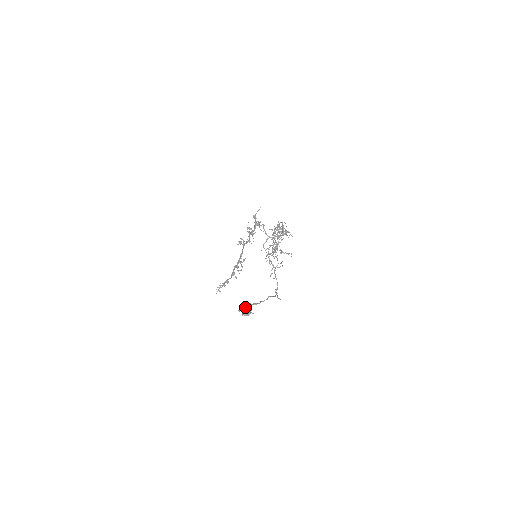
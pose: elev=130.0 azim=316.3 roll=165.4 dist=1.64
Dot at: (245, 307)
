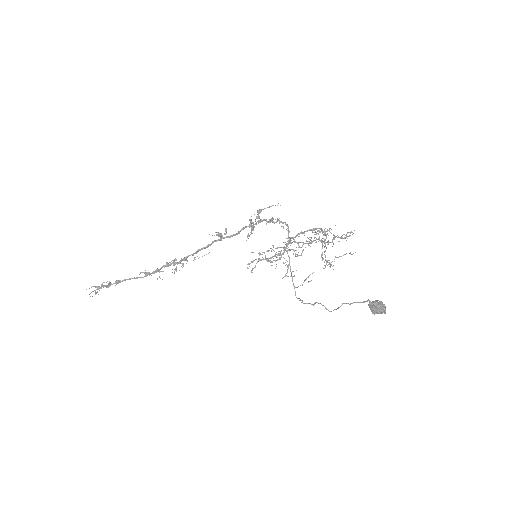
Dot at: (378, 302)
